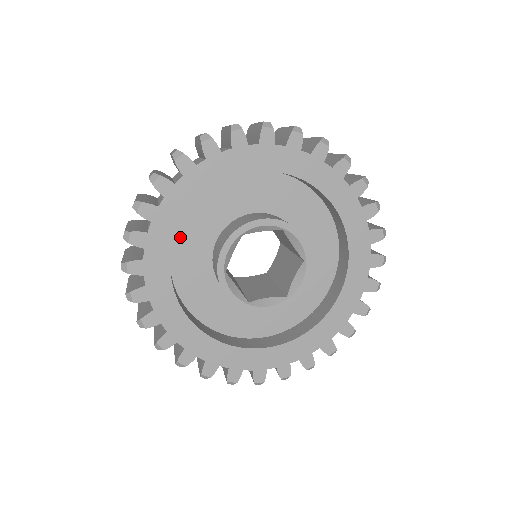
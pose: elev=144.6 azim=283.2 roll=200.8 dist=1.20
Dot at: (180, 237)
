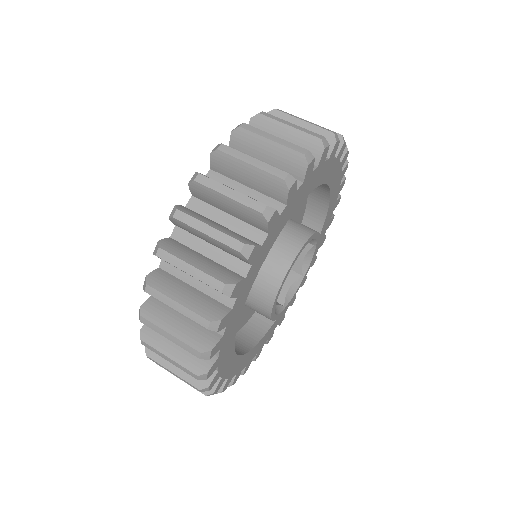
Dot at: occluded
